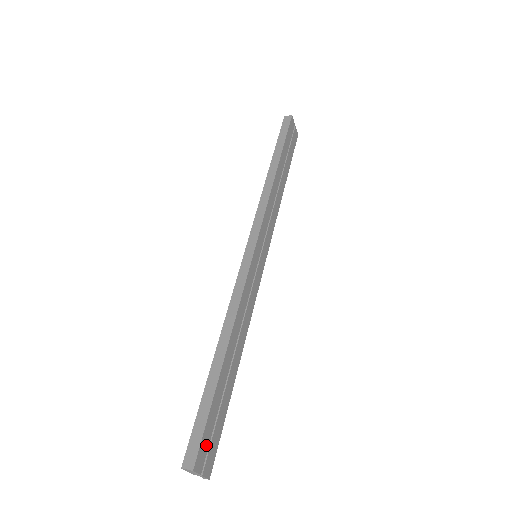
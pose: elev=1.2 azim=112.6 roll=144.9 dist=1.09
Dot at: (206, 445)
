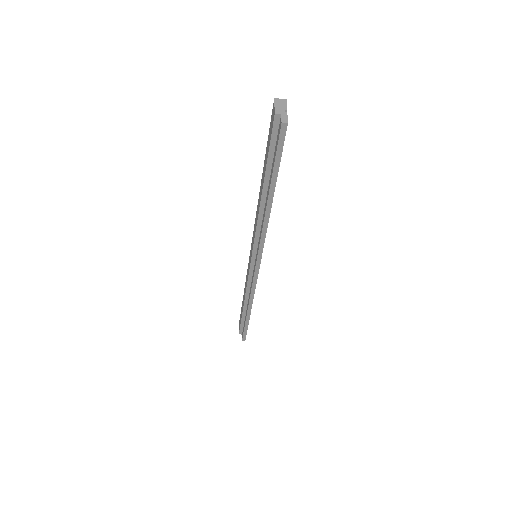
Dot at: occluded
